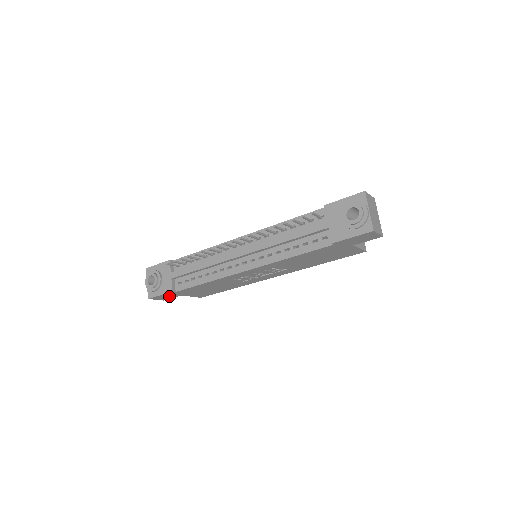
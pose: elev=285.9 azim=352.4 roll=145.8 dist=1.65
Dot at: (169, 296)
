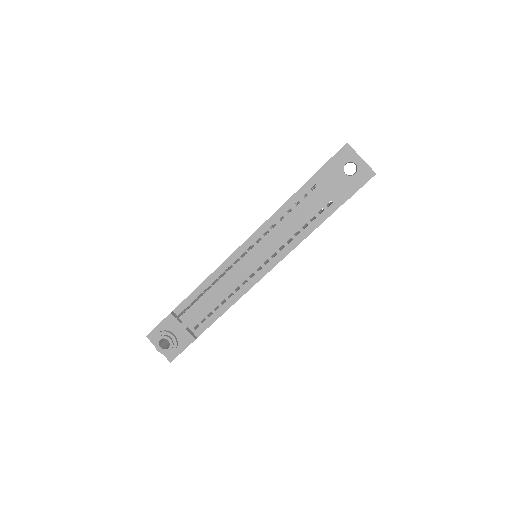
Dot at: occluded
